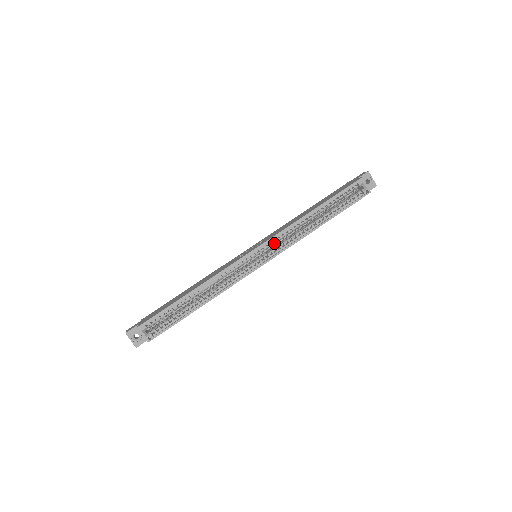
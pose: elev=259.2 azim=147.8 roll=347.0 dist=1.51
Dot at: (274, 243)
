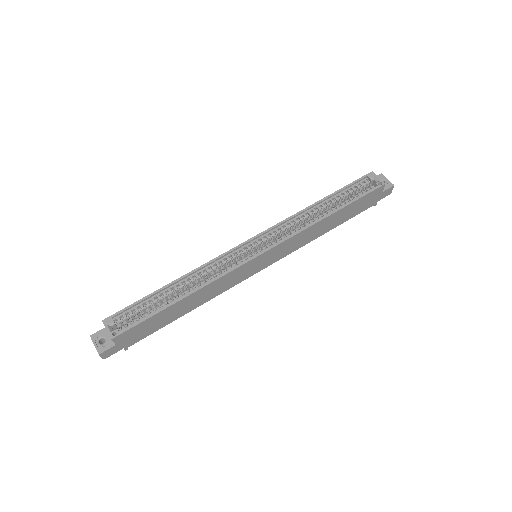
Dot at: (274, 235)
